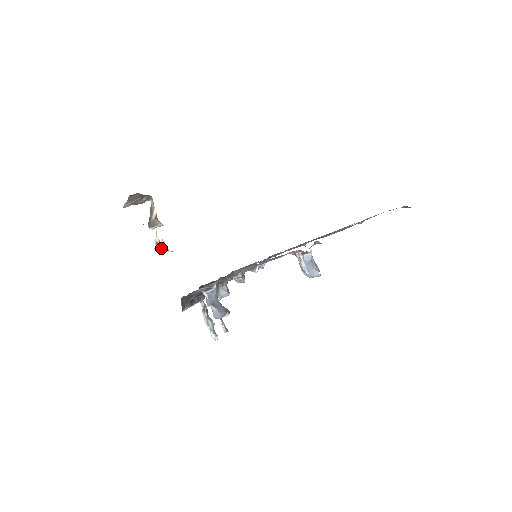
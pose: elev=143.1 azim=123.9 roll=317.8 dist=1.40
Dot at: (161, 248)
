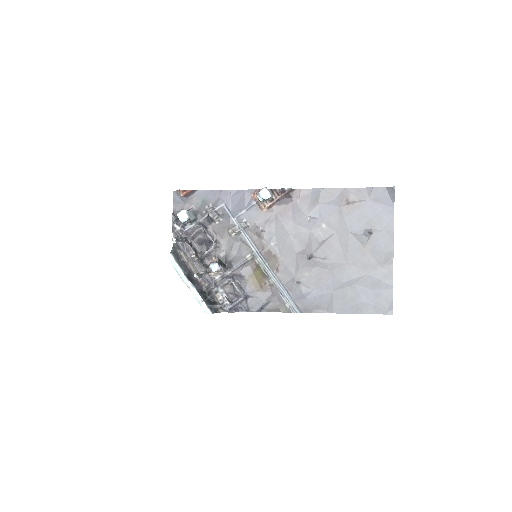
Dot at: occluded
